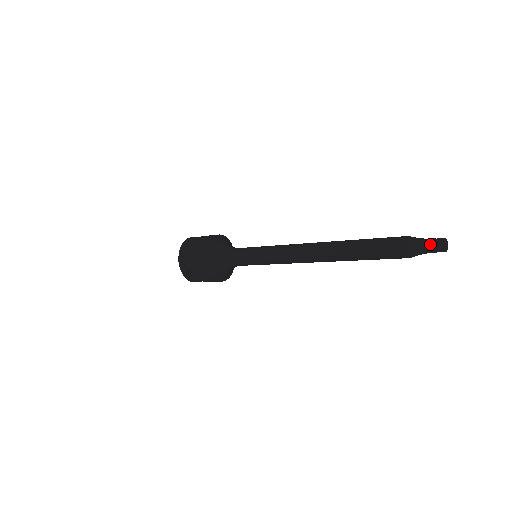
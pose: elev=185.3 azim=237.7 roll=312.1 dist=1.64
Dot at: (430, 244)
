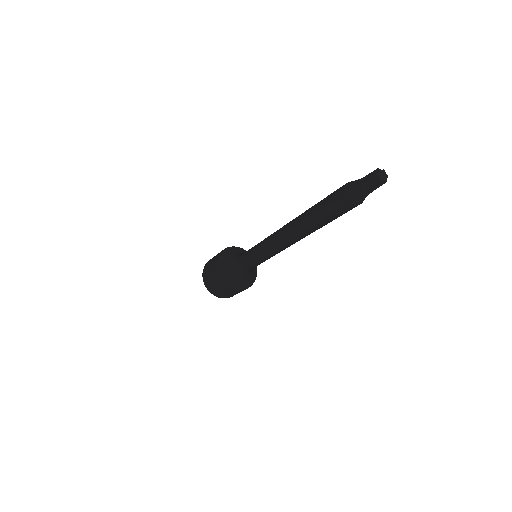
Dot at: (366, 176)
